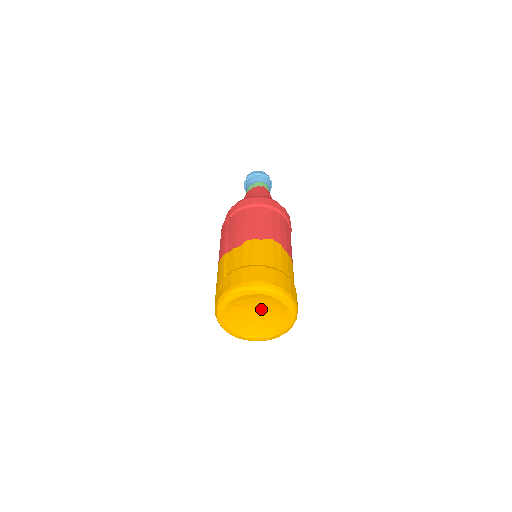
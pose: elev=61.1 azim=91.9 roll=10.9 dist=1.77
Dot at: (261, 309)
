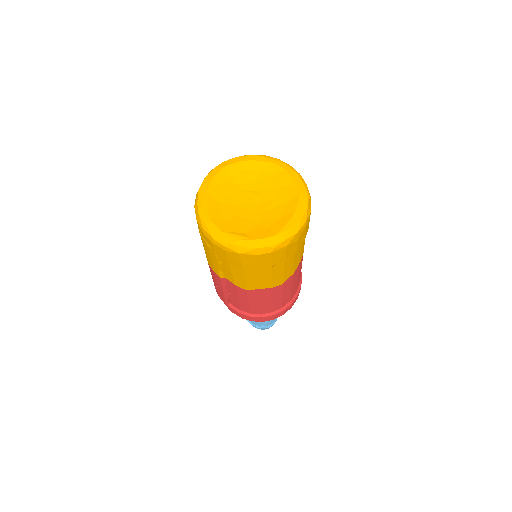
Dot at: (262, 195)
